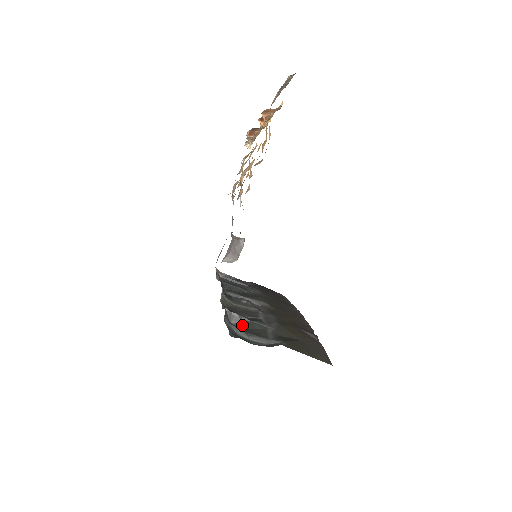
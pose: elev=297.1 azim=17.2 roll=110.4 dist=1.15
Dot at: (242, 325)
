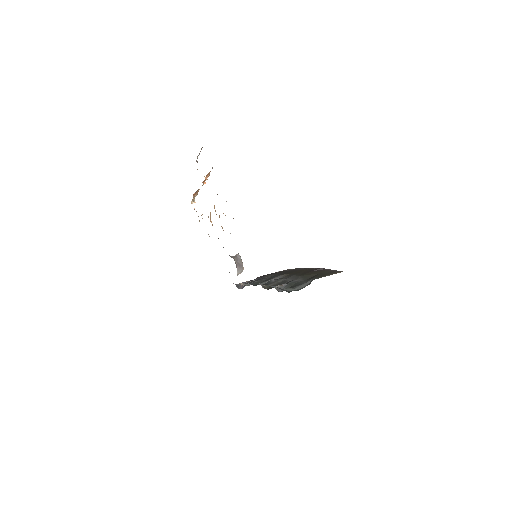
Dot at: (286, 288)
